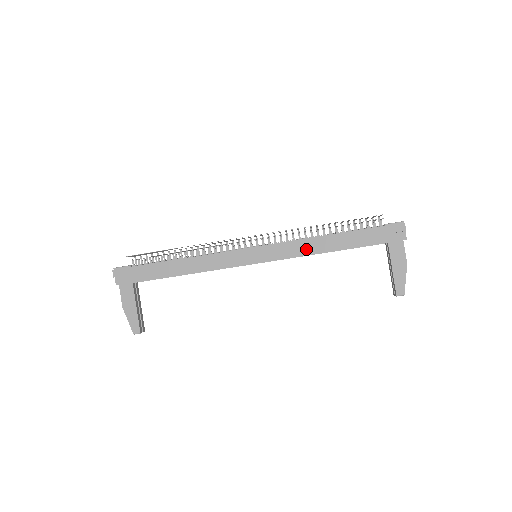
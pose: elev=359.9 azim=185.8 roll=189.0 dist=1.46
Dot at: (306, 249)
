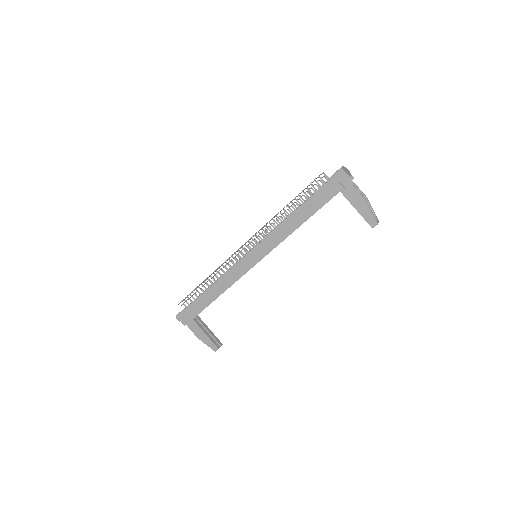
Dot at: (284, 233)
